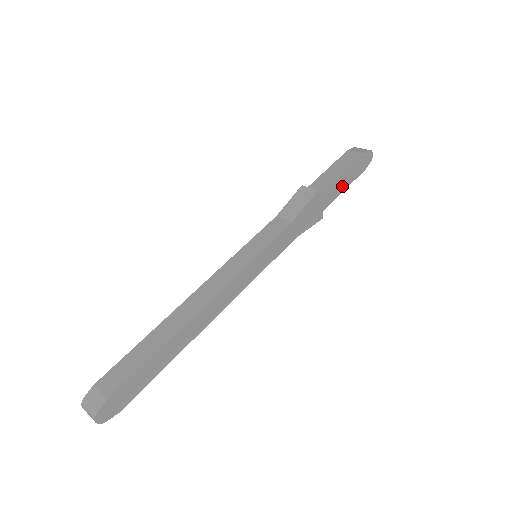
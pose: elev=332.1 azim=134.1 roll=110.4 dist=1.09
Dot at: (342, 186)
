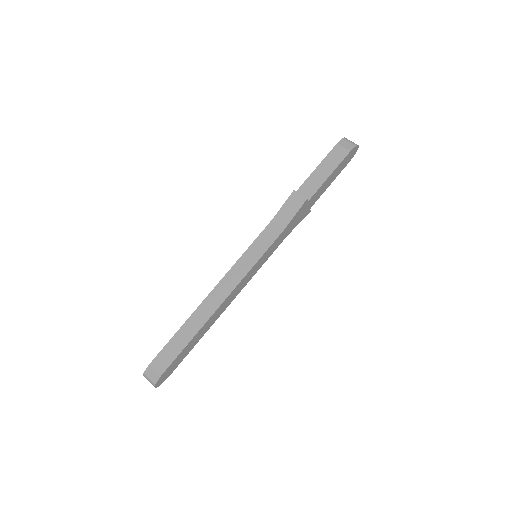
Dot at: (328, 183)
